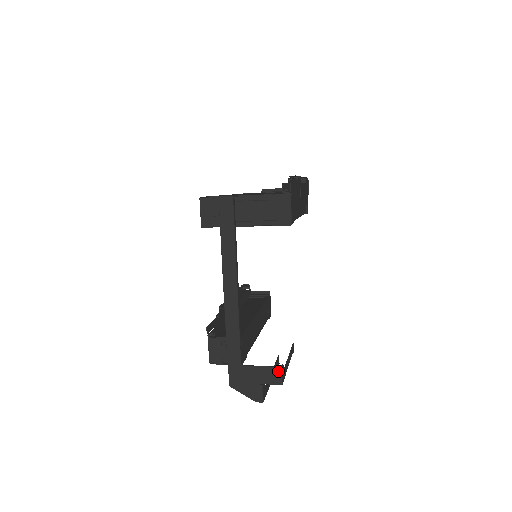
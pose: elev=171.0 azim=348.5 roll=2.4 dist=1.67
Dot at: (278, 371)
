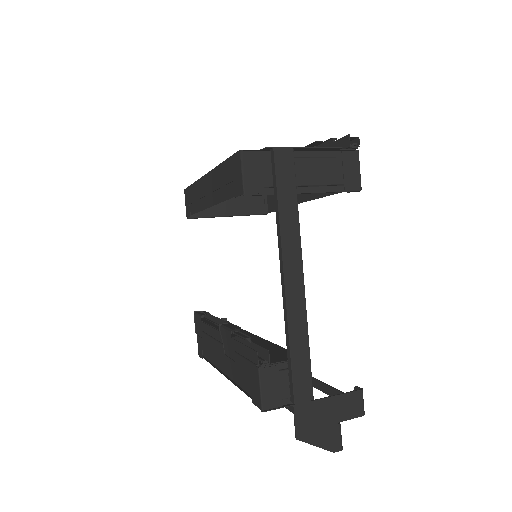
Dot at: (359, 396)
